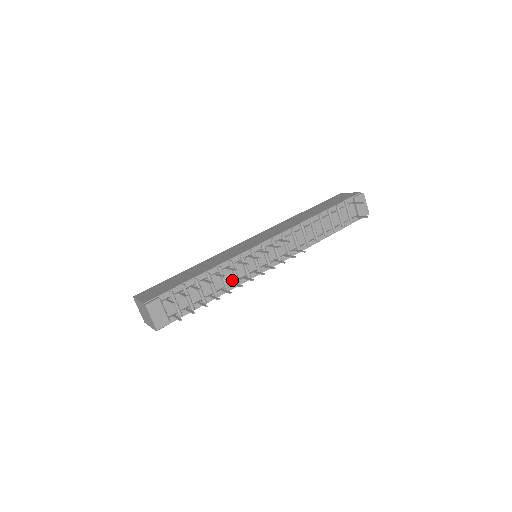
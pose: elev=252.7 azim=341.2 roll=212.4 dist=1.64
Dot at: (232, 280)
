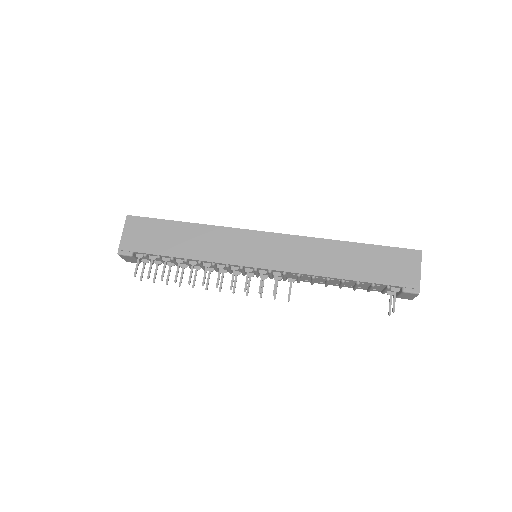
Dot at: (212, 267)
